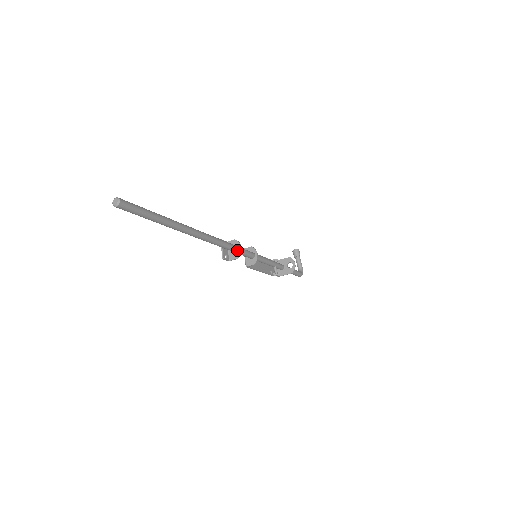
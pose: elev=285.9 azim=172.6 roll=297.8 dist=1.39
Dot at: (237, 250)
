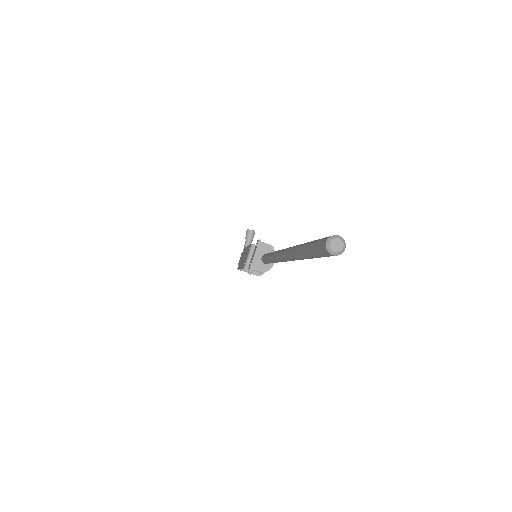
Dot at: occluded
